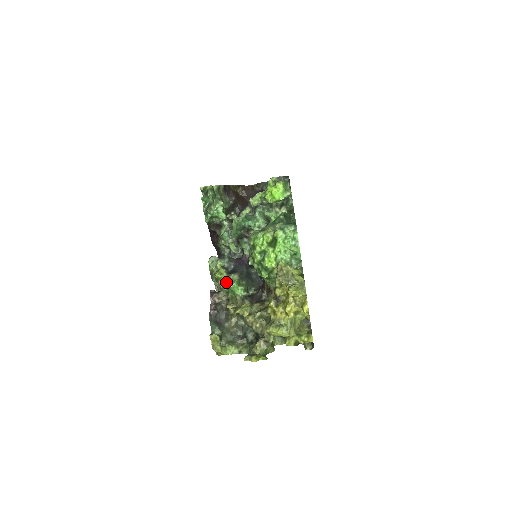
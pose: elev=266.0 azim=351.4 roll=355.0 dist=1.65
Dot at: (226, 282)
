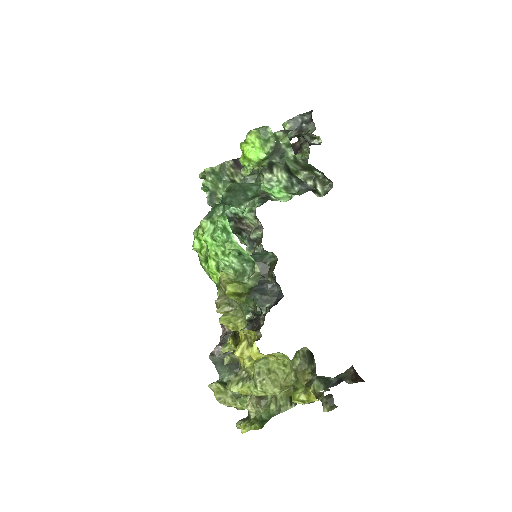
Dot at: occluded
